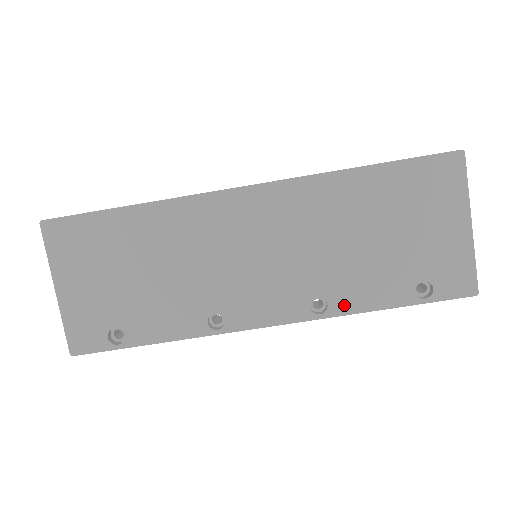
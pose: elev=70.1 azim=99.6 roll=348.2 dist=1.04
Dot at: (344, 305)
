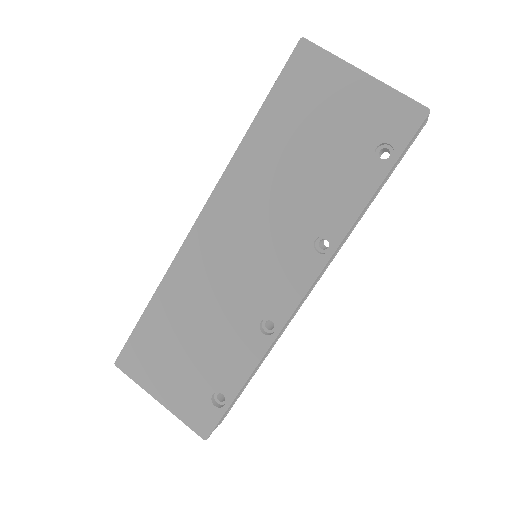
Dot at: (339, 226)
